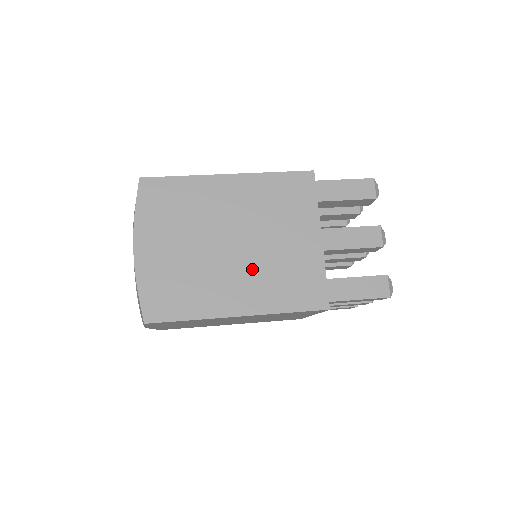
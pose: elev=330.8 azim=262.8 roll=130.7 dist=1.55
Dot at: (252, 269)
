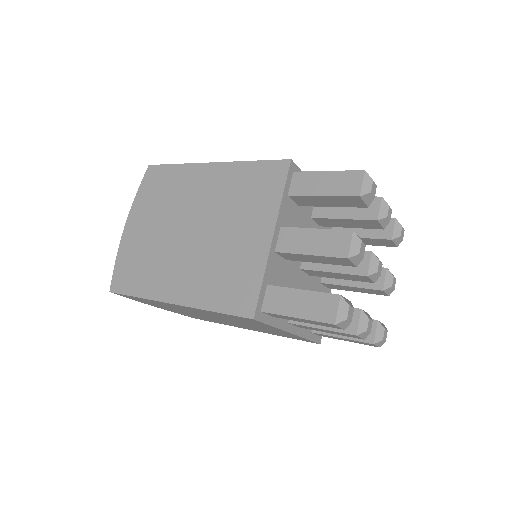
Dot at: (199, 259)
